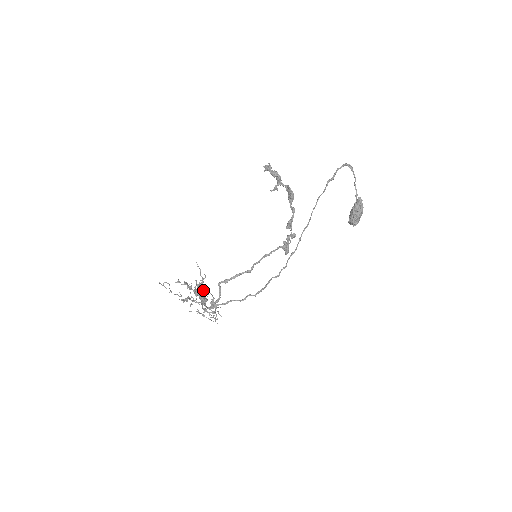
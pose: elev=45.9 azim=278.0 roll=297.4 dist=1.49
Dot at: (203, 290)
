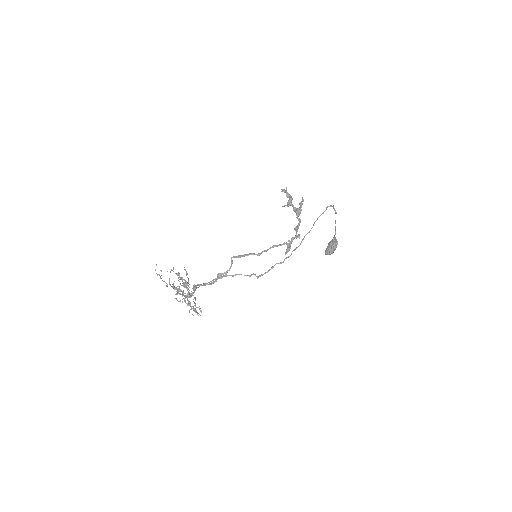
Dot at: (188, 288)
